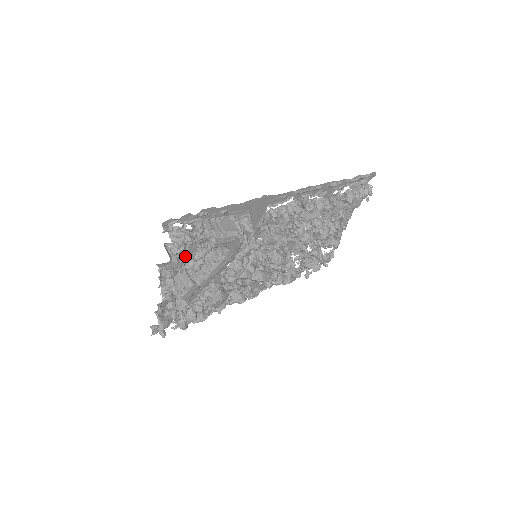
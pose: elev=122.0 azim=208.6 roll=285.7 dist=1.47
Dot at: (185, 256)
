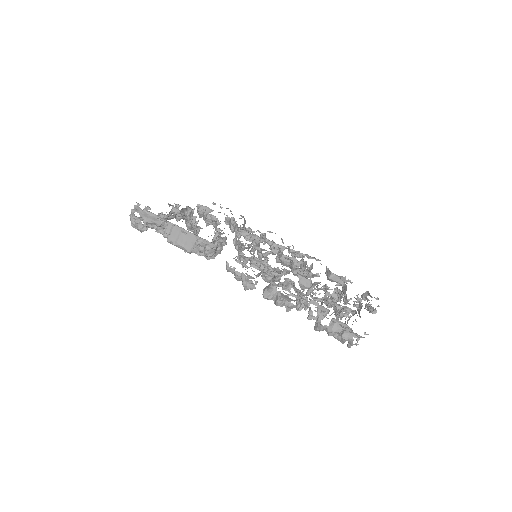
Dot at: occluded
